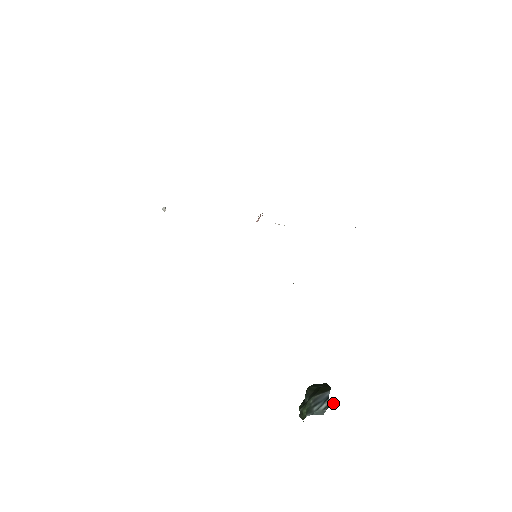
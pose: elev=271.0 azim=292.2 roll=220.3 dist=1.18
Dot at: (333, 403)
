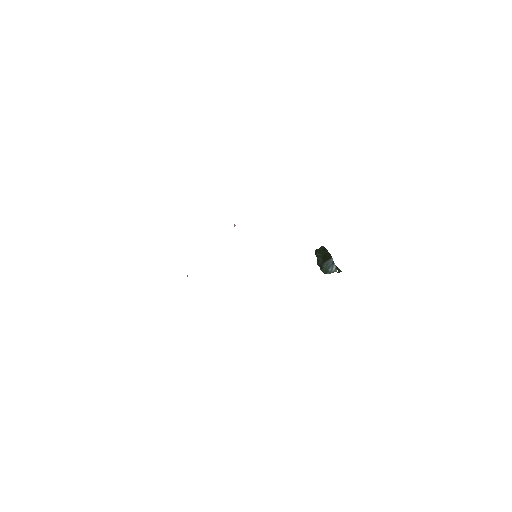
Dot at: occluded
